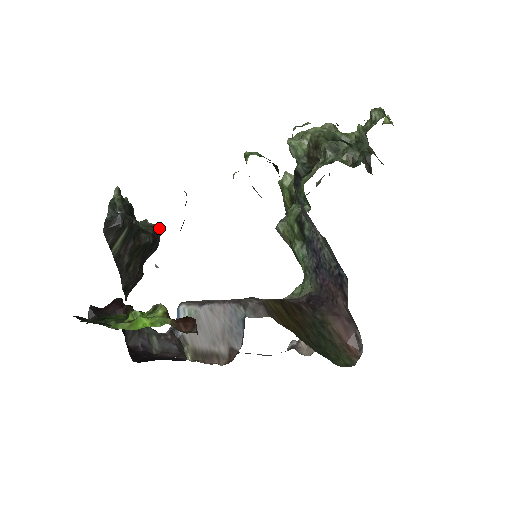
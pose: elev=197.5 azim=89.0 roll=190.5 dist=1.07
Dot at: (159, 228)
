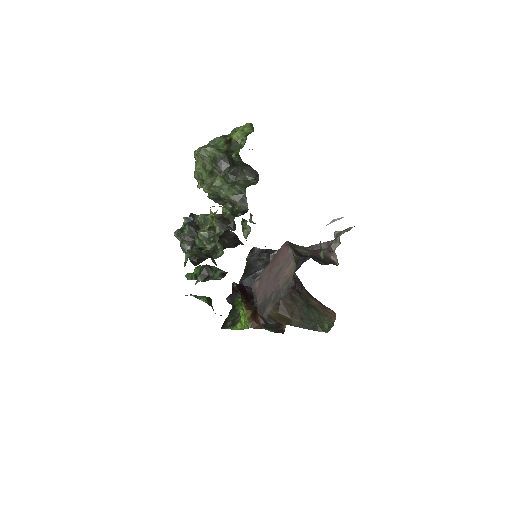
Dot at: occluded
